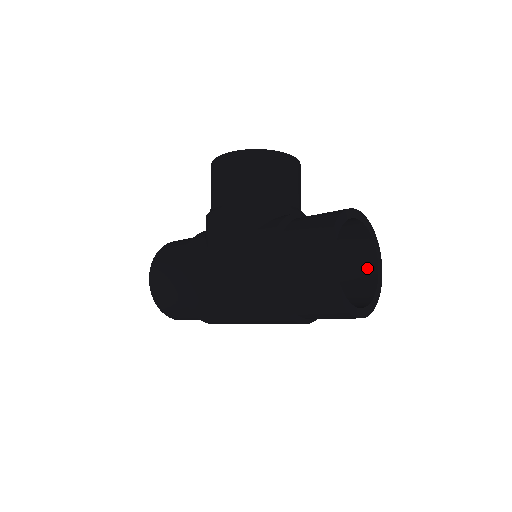
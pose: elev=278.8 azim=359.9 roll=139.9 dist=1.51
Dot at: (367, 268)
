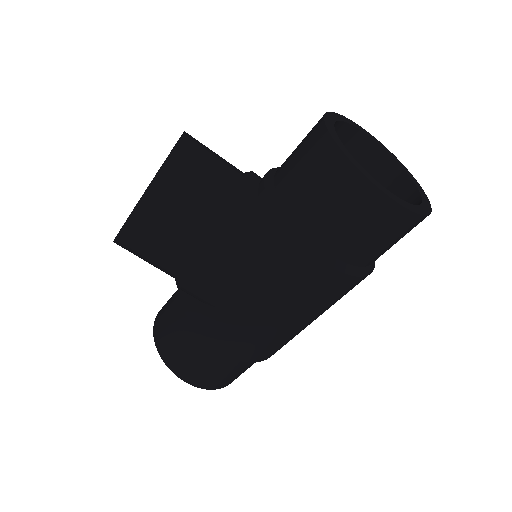
Dot at: (362, 151)
